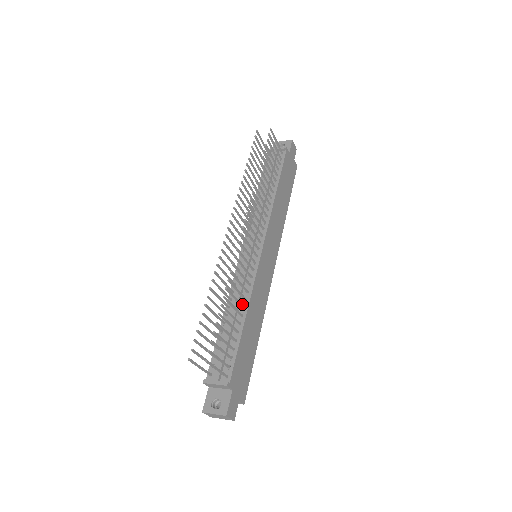
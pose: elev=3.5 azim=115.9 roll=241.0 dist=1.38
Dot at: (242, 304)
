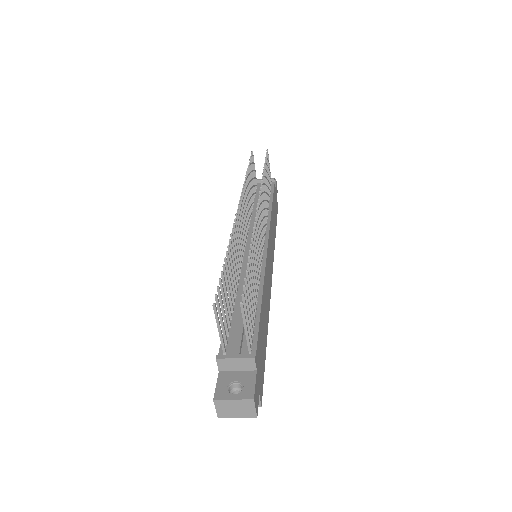
Dot at: occluded
